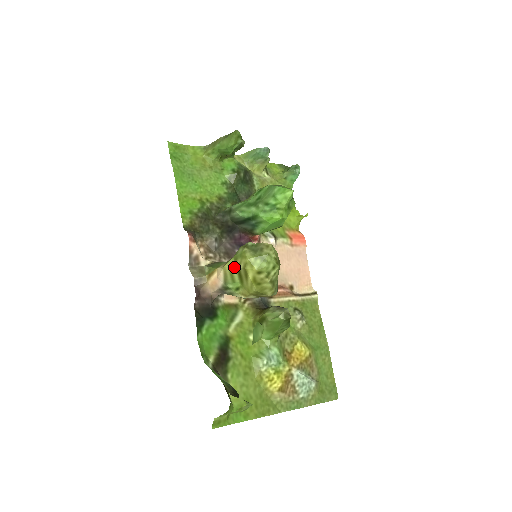
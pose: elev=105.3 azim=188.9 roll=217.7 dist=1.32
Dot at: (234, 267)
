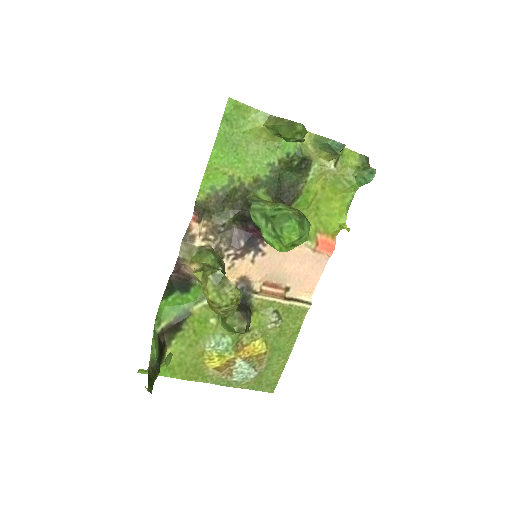
Dot at: (200, 280)
